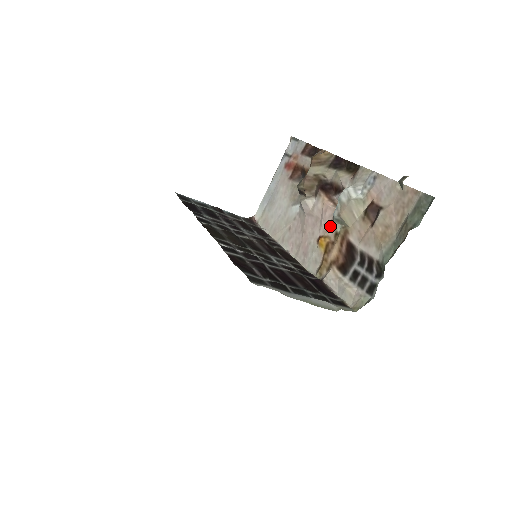
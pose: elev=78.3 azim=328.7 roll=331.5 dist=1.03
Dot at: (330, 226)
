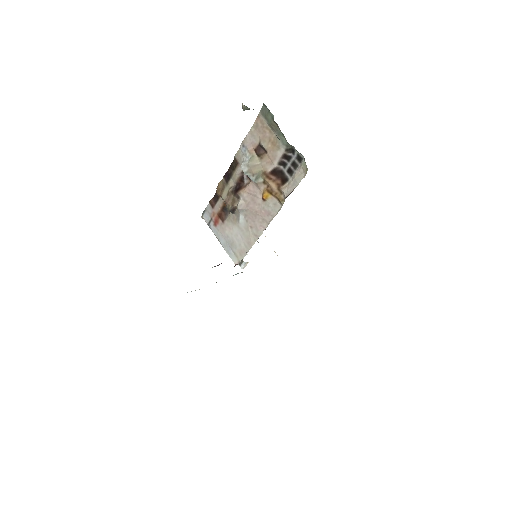
Dot at: (258, 187)
